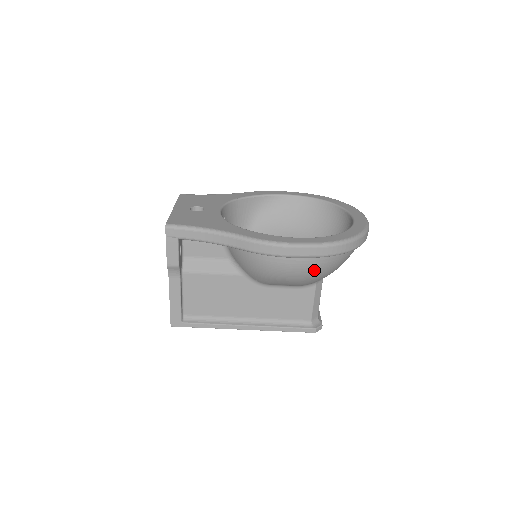
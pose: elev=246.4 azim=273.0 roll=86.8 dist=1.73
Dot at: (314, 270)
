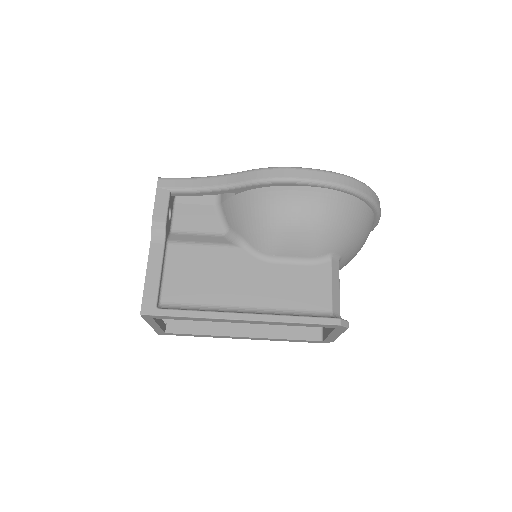
Dot at: (327, 209)
